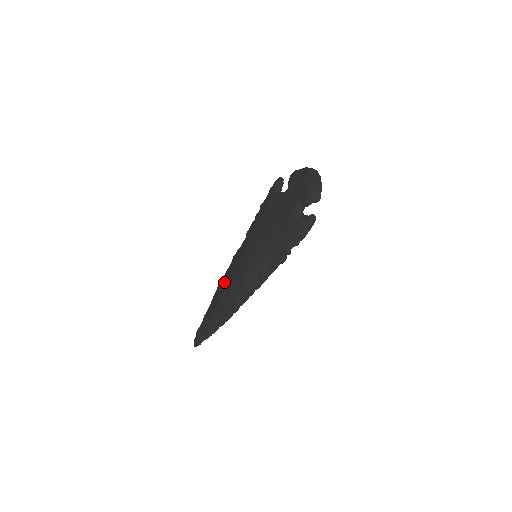
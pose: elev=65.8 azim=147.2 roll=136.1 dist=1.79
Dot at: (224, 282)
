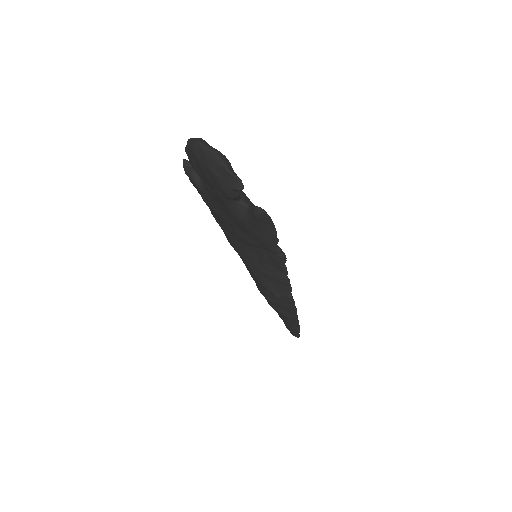
Dot at: (258, 289)
